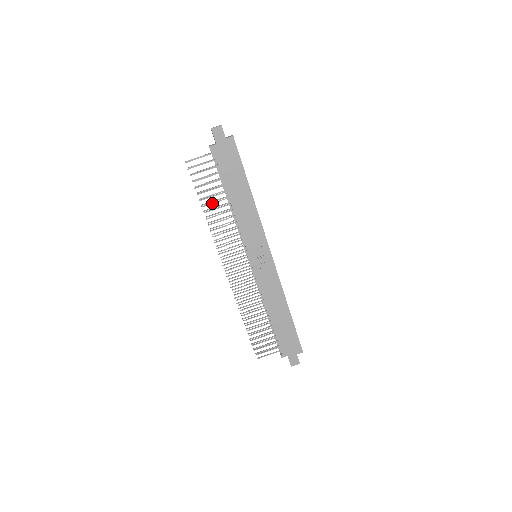
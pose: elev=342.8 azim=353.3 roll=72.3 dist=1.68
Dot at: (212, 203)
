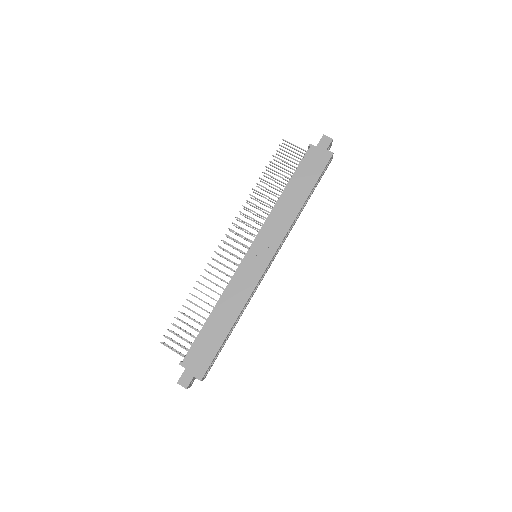
Dot at: (269, 182)
